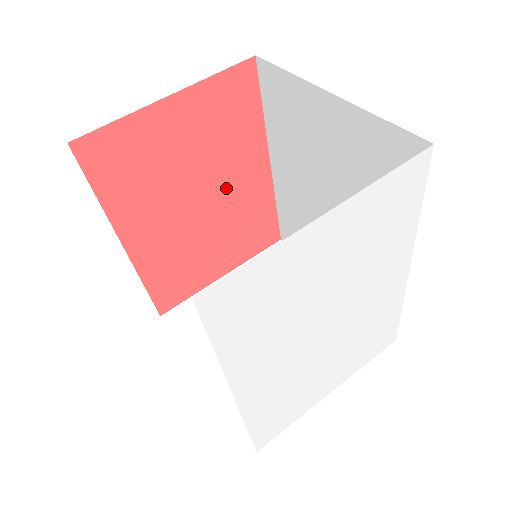
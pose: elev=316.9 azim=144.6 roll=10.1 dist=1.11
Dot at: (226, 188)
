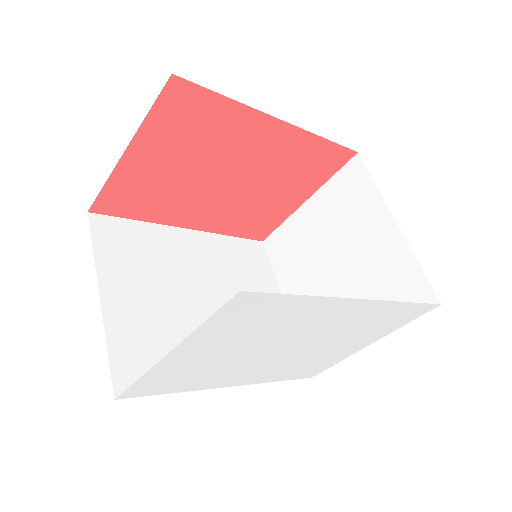
Dot at: (245, 160)
